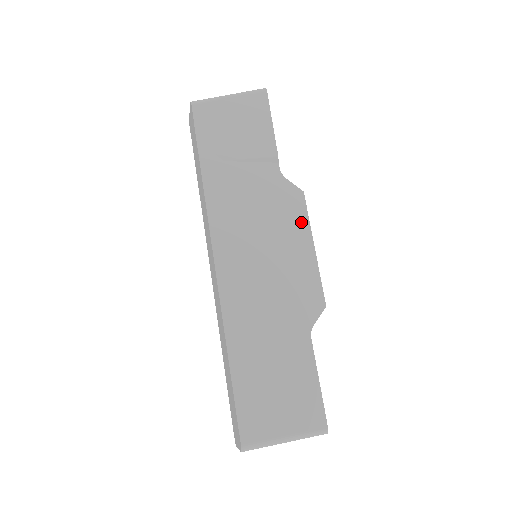
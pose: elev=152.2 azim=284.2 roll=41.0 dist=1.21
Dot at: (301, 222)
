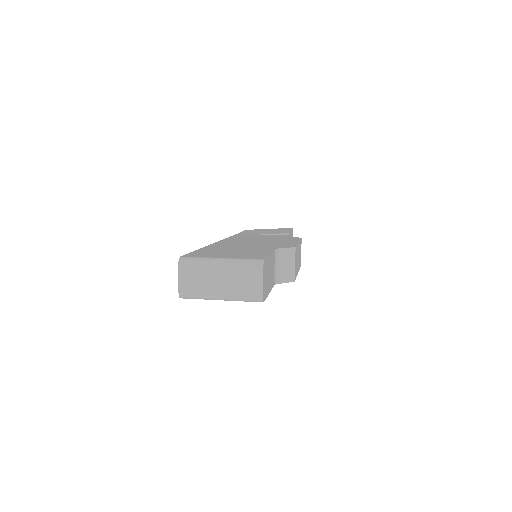
Dot at: occluded
